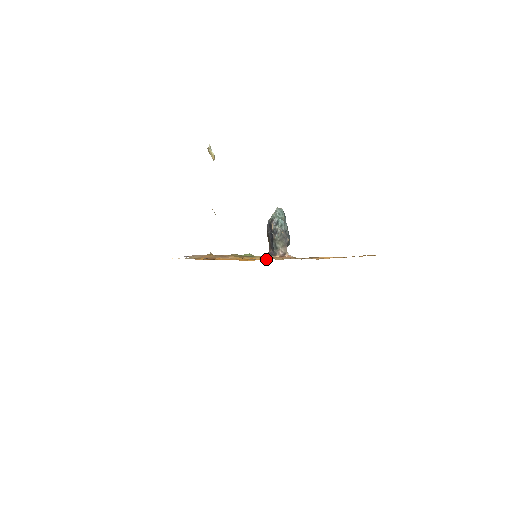
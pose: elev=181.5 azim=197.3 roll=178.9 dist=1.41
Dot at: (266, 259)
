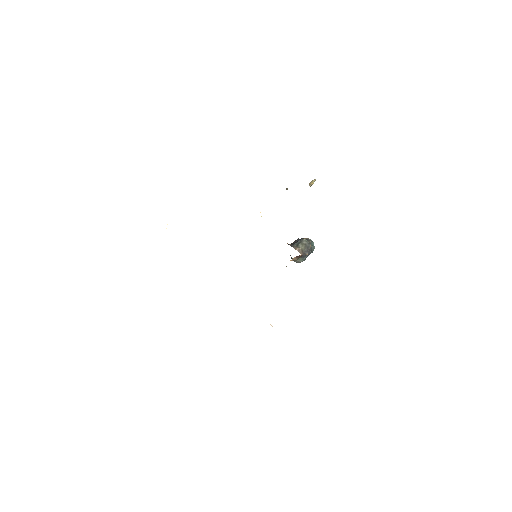
Dot at: occluded
